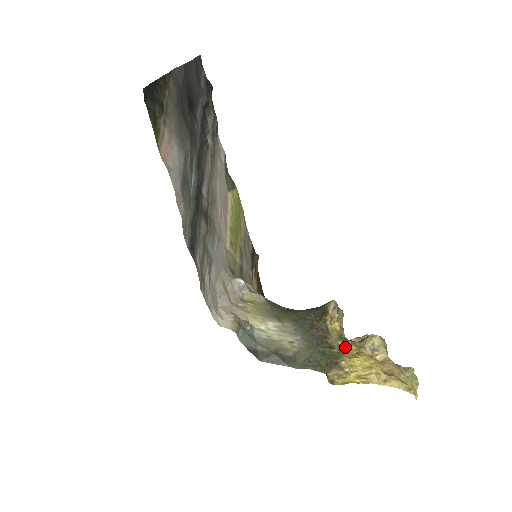
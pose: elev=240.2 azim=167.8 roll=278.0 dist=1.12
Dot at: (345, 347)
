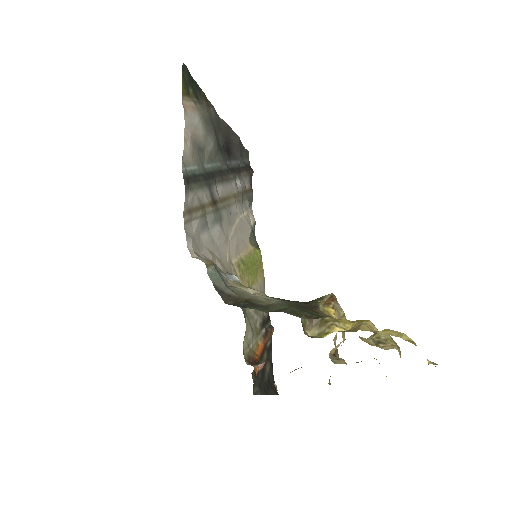
Dot at: occluded
